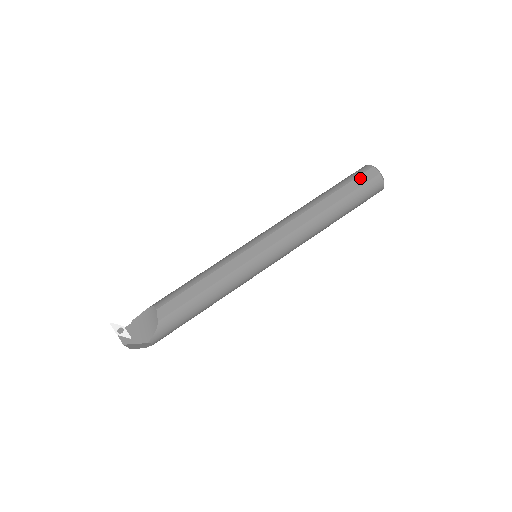
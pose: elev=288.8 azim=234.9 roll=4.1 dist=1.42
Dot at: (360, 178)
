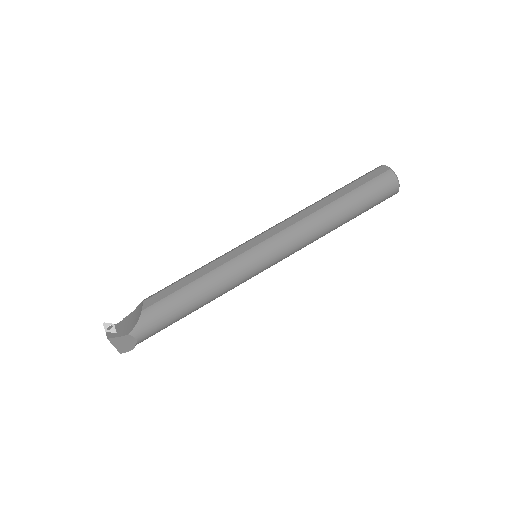
Dot at: (368, 175)
